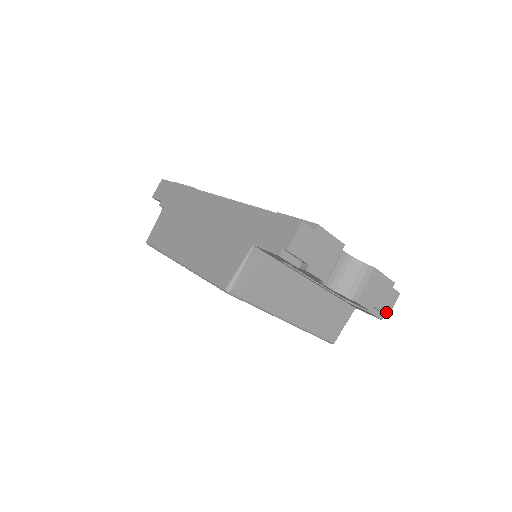
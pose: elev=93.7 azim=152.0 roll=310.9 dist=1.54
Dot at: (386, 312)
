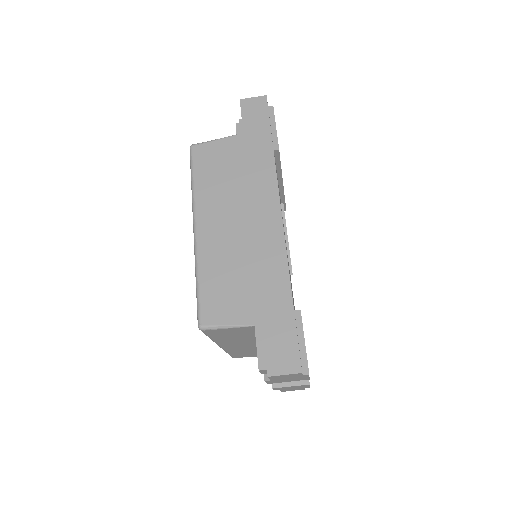
Dot at: (283, 391)
